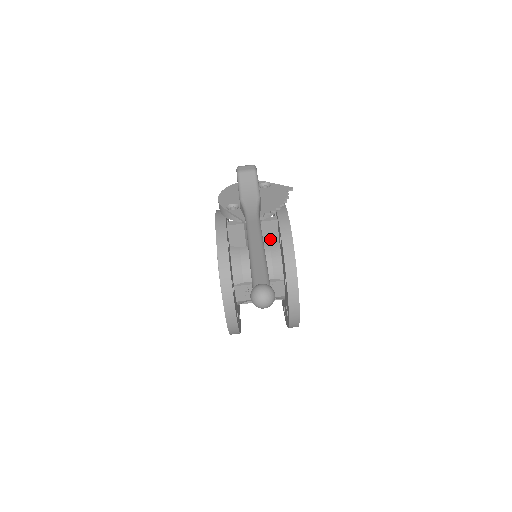
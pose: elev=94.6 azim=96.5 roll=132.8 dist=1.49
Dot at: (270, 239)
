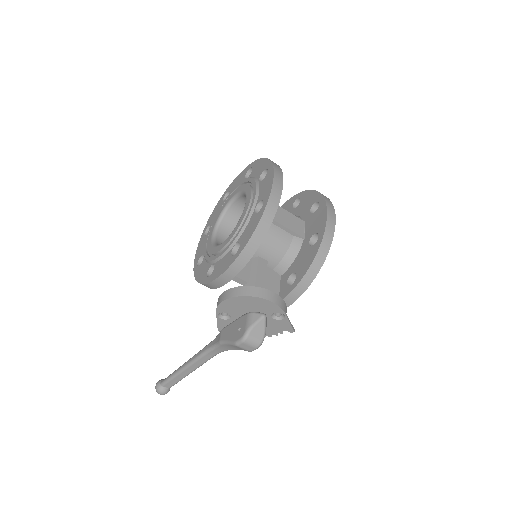
Dot at: occluded
